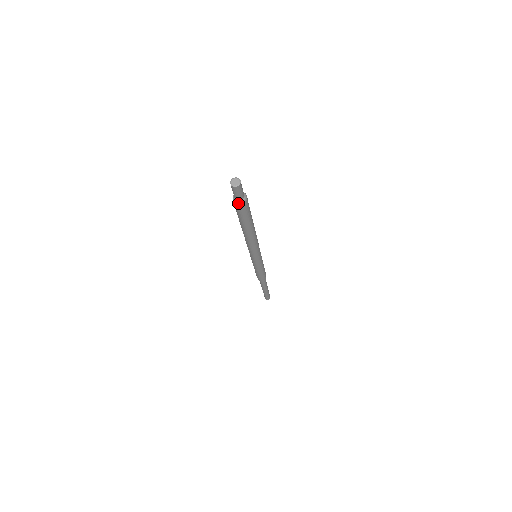
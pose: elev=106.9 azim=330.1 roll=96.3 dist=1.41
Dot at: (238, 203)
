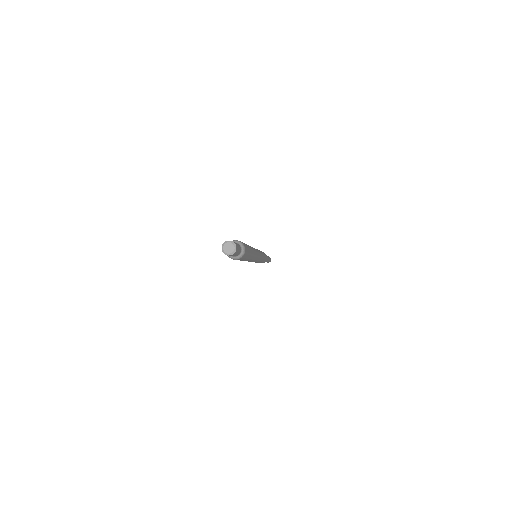
Dot at: (233, 258)
